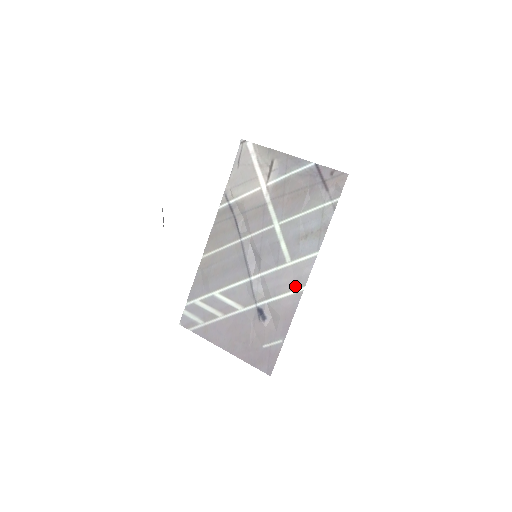
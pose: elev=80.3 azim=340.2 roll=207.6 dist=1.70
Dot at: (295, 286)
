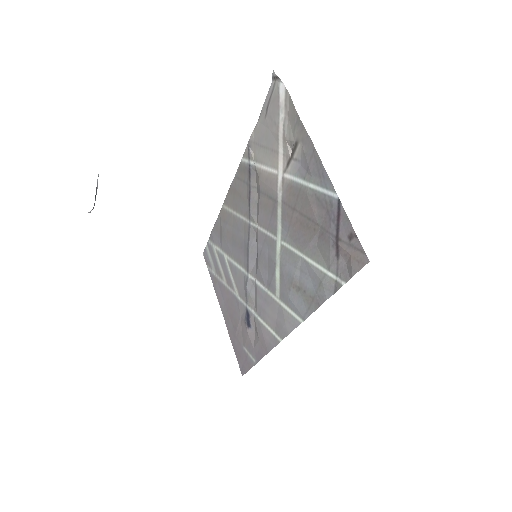
Dot at: (275, 328)
